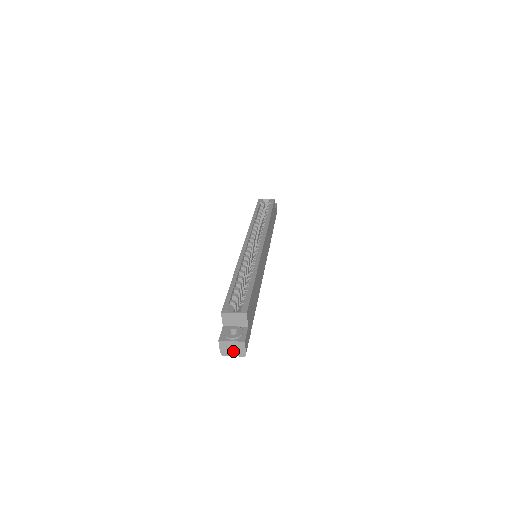
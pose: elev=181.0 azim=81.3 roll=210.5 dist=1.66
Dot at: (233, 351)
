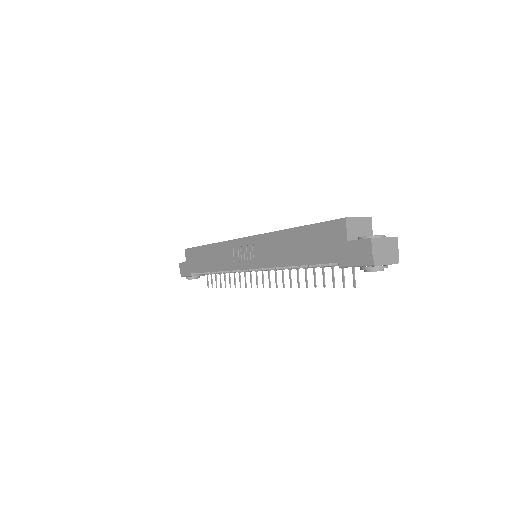
Dot at: (386, 255)
